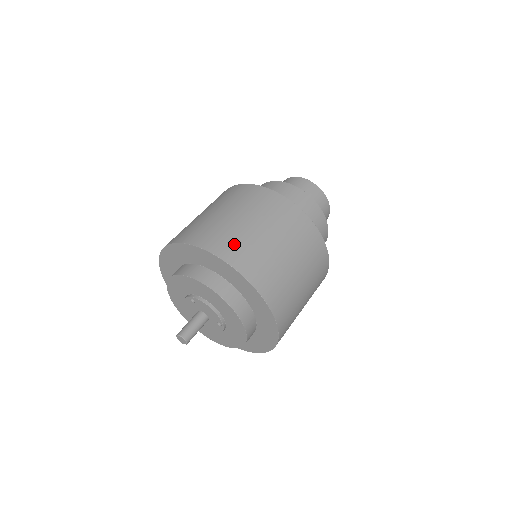
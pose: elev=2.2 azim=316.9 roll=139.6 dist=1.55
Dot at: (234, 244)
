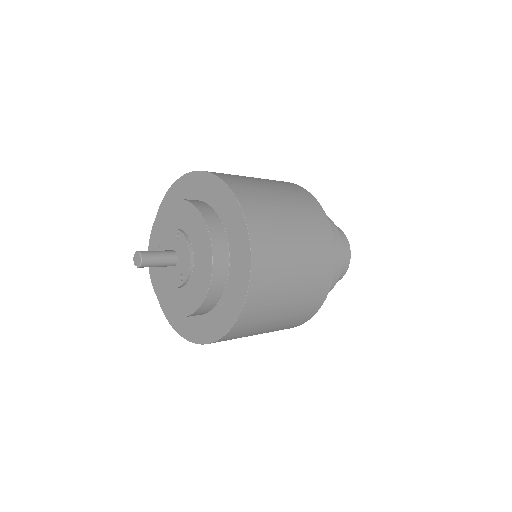
Dot at: (265, 218)
